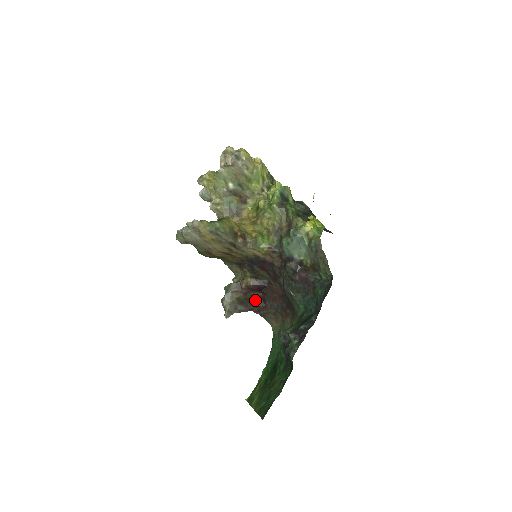
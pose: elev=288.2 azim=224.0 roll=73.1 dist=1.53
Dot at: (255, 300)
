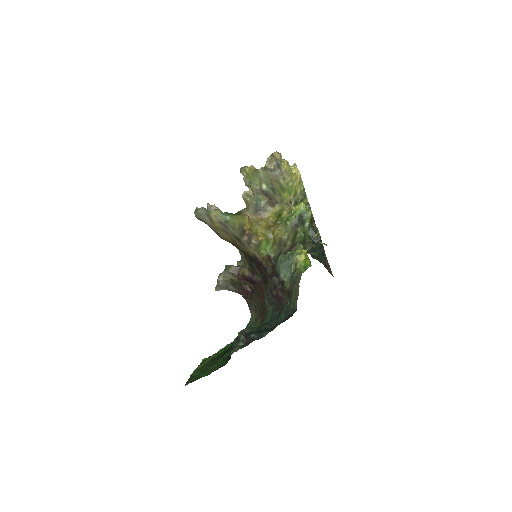
Dot at: (246, 288)
